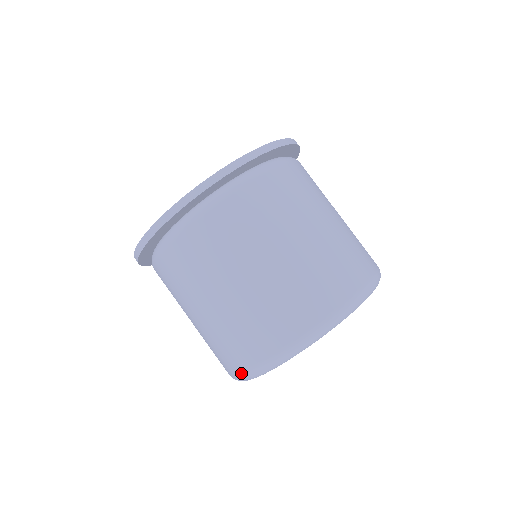
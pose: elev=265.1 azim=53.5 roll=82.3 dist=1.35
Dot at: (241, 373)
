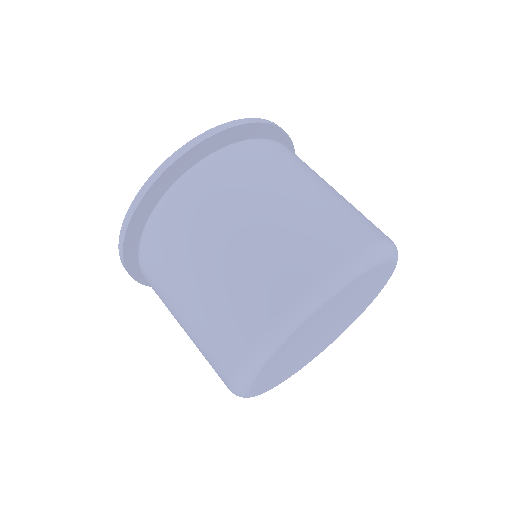
Dot at: occluded
